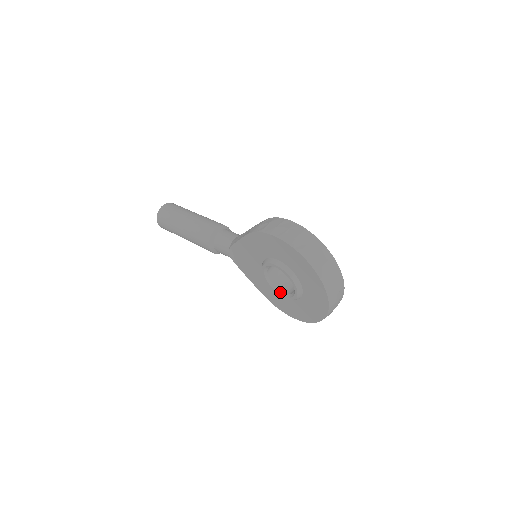
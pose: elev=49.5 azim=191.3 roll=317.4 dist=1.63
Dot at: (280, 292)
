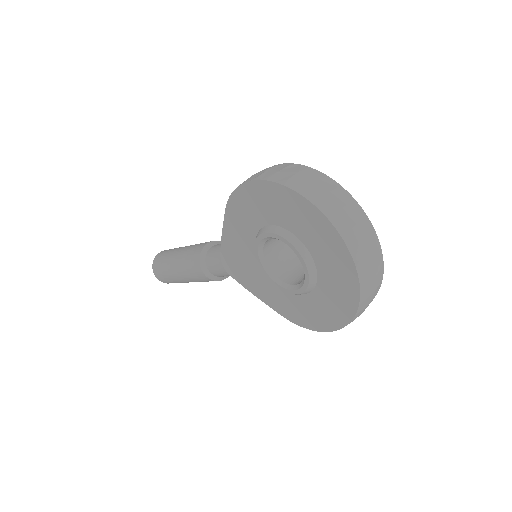
Dot at: (290, 286)
